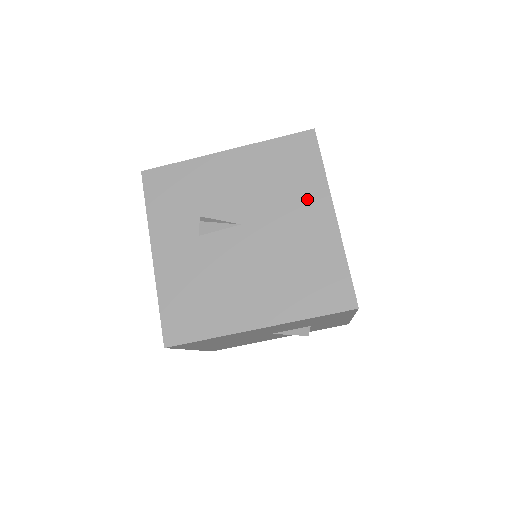
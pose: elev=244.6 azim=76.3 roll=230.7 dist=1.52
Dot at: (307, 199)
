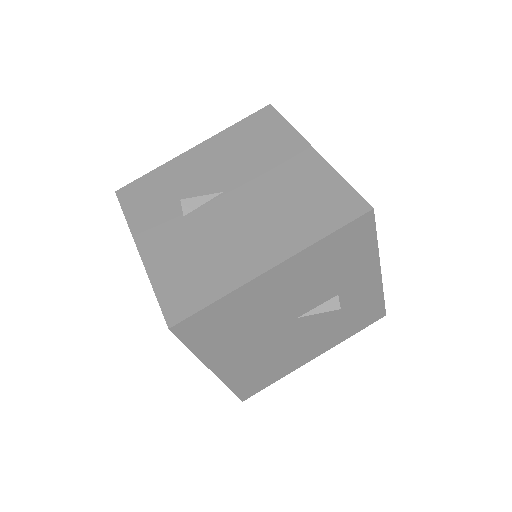
Dot at: (282, 149)
